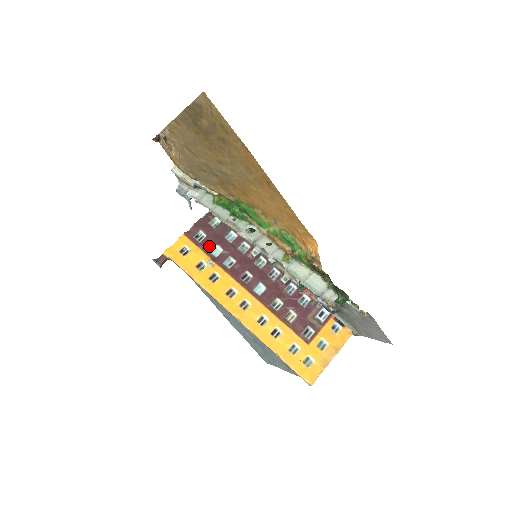
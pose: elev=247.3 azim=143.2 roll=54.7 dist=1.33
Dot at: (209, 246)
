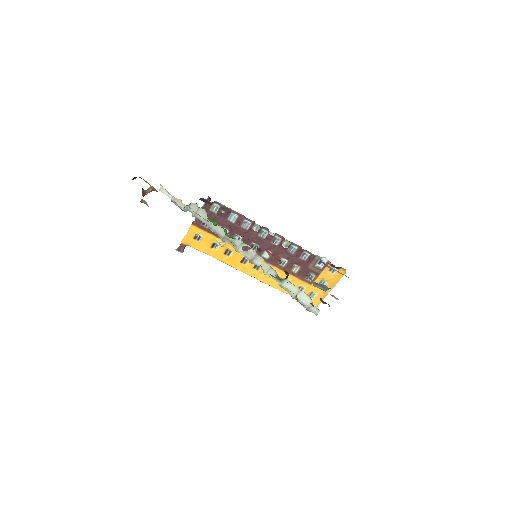
Dot at: occluded
